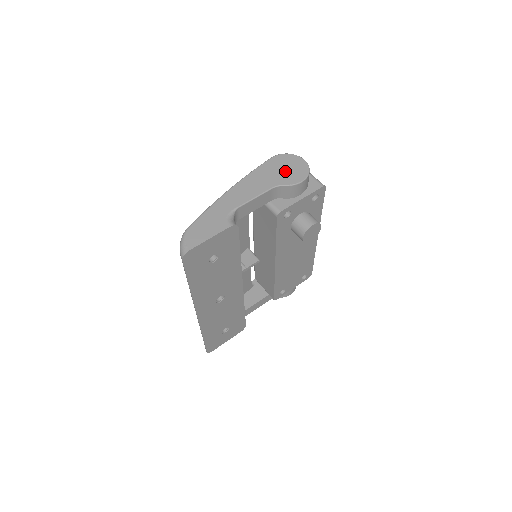
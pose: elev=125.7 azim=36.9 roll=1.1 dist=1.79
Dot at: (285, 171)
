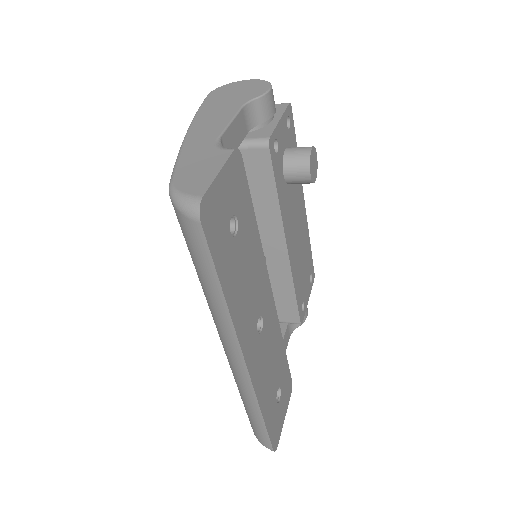
Dot at: (239, 93)
